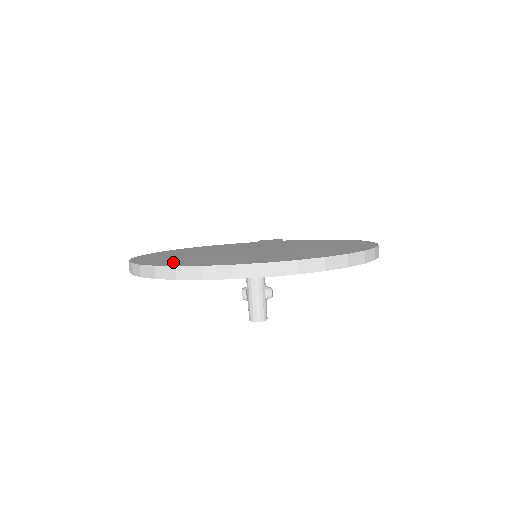
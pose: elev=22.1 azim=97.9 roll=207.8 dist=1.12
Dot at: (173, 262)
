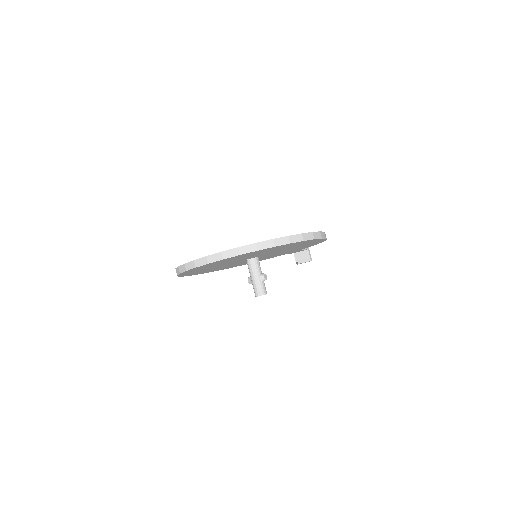
Dot at: occluded
